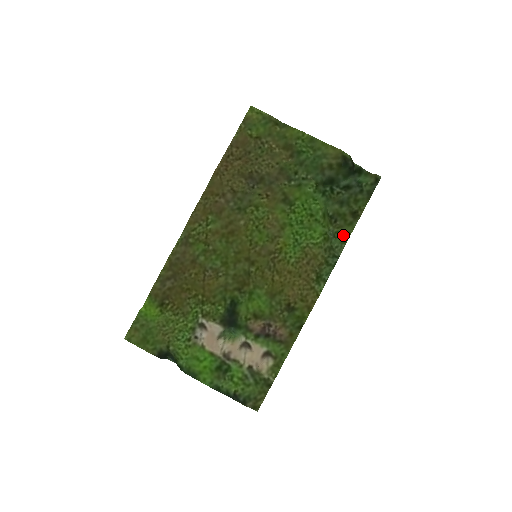
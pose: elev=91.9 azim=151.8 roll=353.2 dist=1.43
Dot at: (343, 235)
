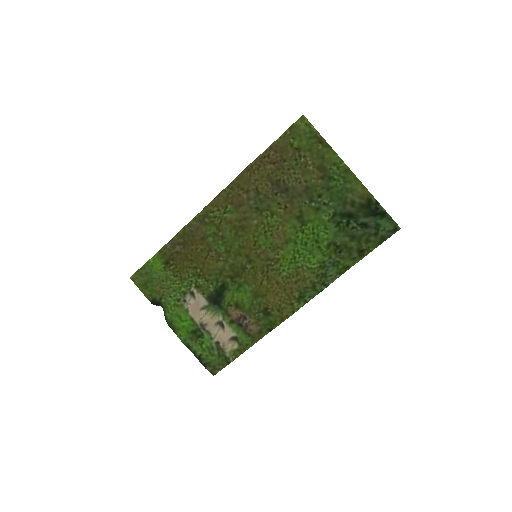
Dot at: (342, 266)
